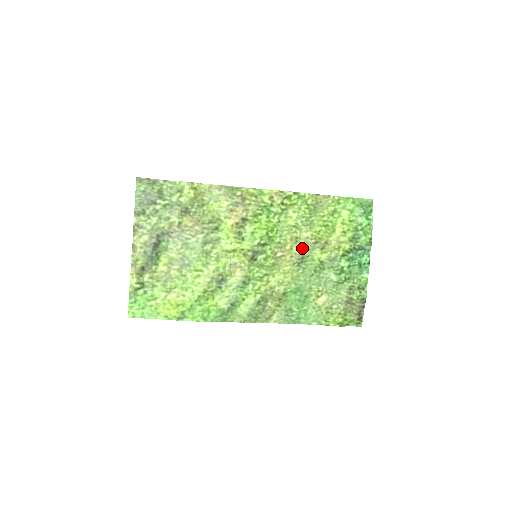
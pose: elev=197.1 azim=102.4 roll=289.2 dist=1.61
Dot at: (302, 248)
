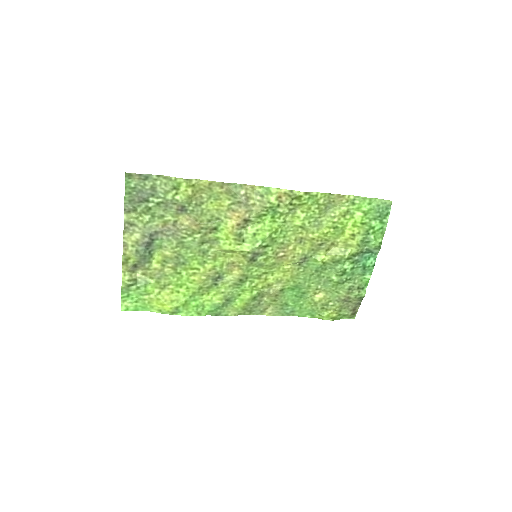
Dot at: (306, 248)
